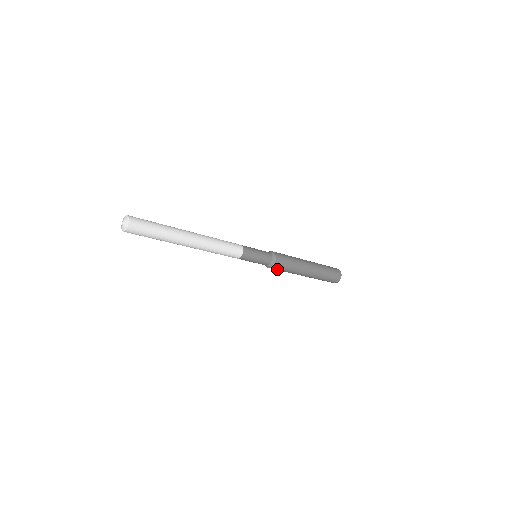
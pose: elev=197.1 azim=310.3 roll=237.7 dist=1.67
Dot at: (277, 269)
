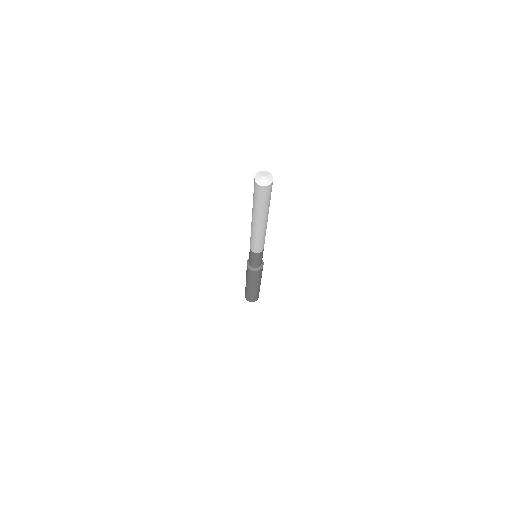
Dot at: (250, 272)
